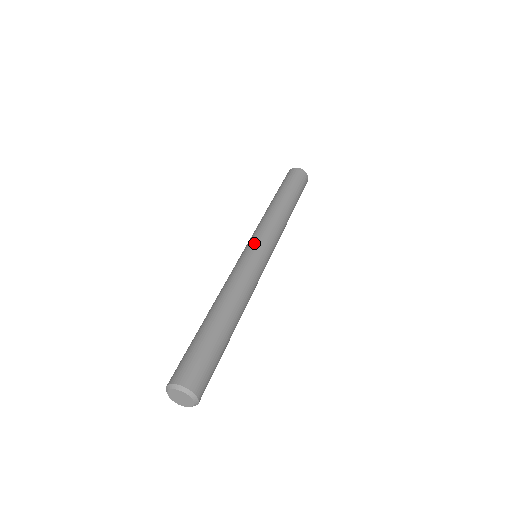
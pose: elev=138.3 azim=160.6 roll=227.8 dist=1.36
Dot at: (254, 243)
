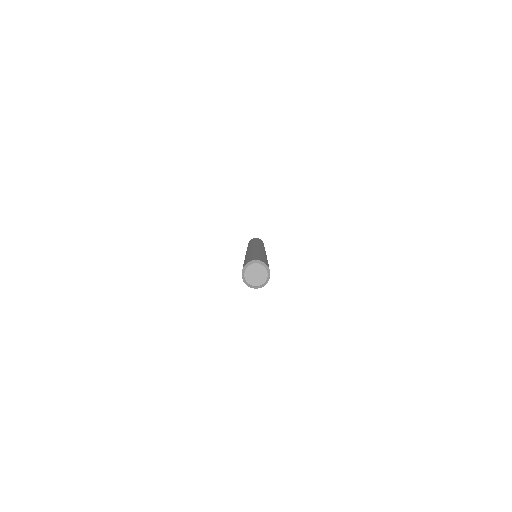
Dot at: occluded
